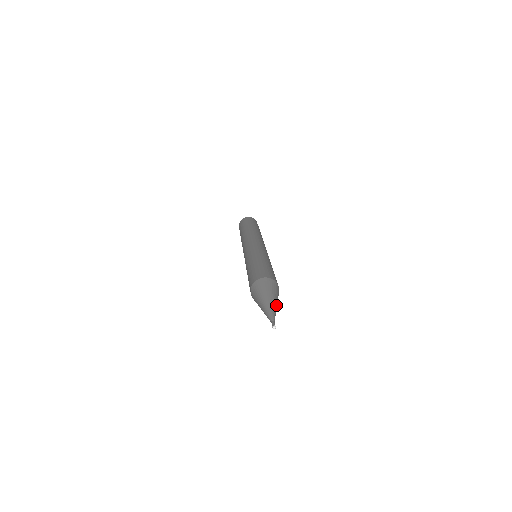
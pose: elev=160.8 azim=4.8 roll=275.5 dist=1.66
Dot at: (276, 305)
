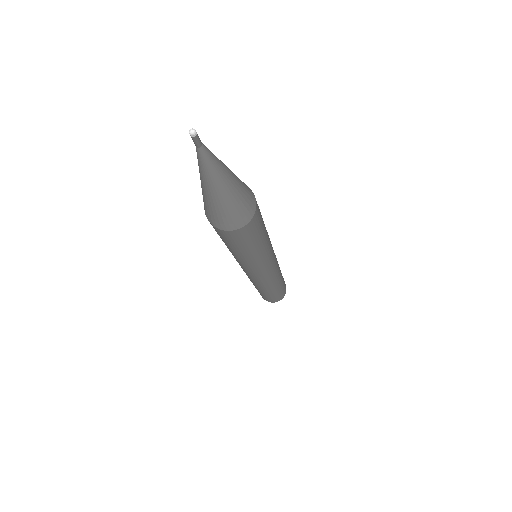
Dot at: (228, 169)
